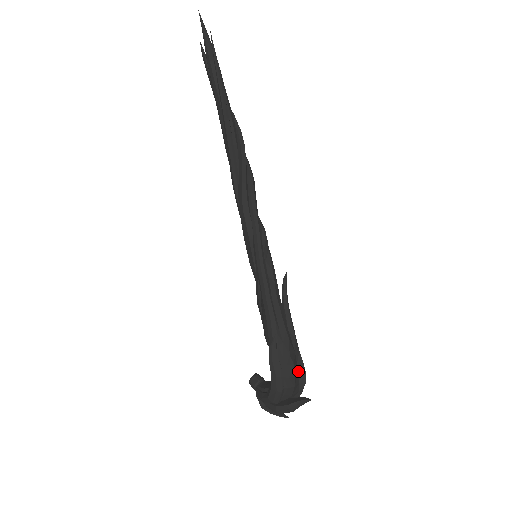
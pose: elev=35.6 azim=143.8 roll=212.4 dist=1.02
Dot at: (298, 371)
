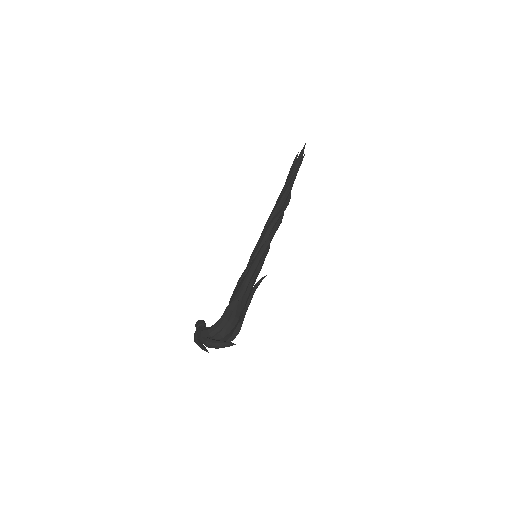
Dot at: (236, 328)
